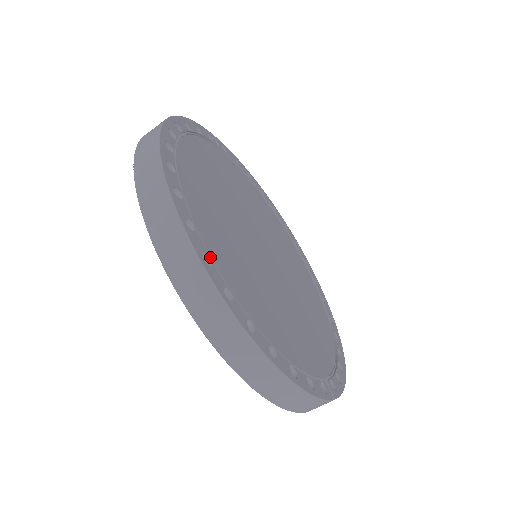
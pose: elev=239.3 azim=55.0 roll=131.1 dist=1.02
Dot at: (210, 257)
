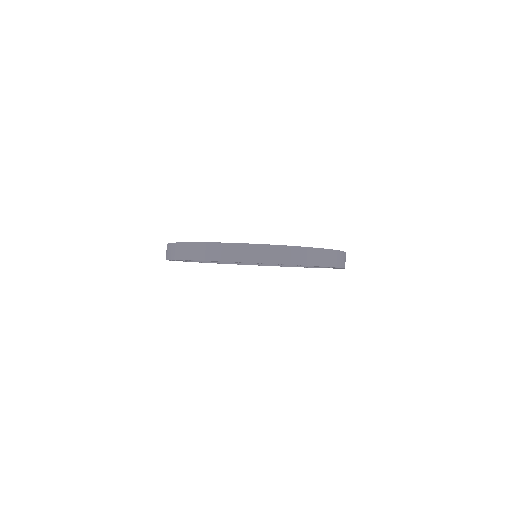
Dot at: occluded
